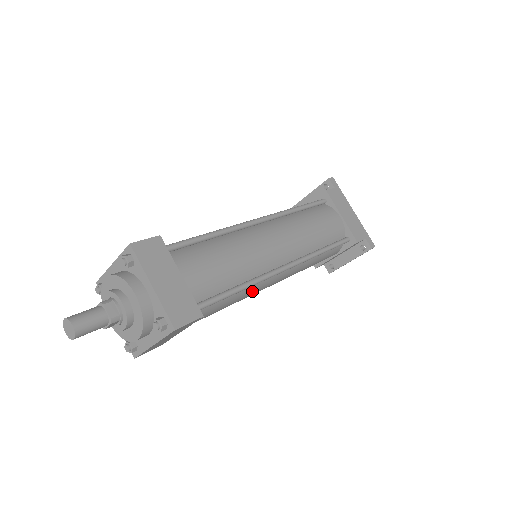
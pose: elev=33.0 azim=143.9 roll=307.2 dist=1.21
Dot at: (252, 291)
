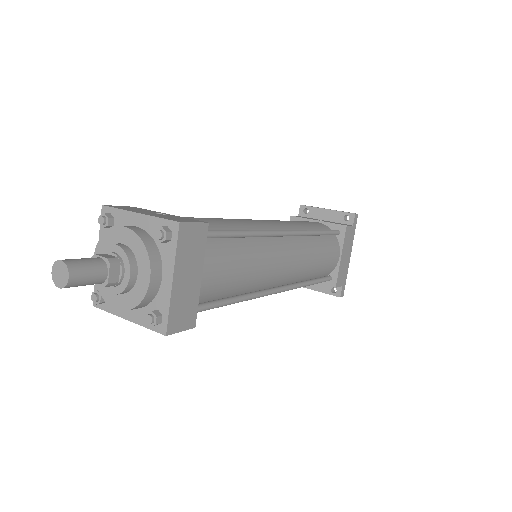
Dot at: occluded
